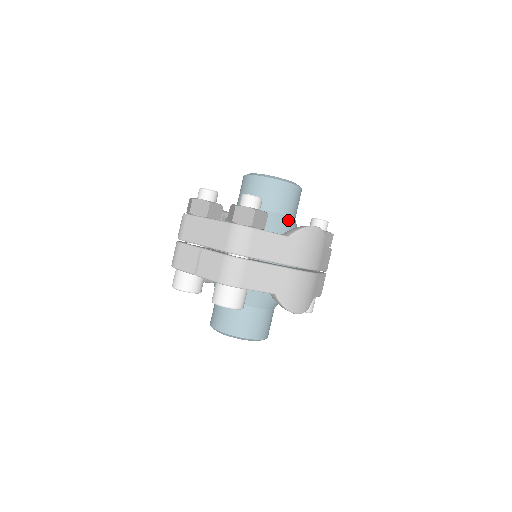
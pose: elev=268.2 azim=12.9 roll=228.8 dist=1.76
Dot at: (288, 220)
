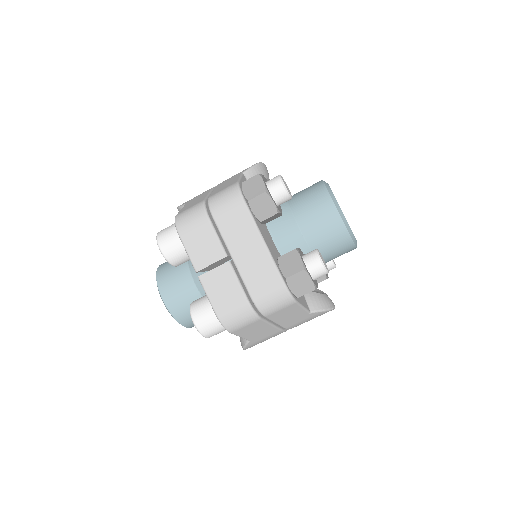
Dot at: occluded
